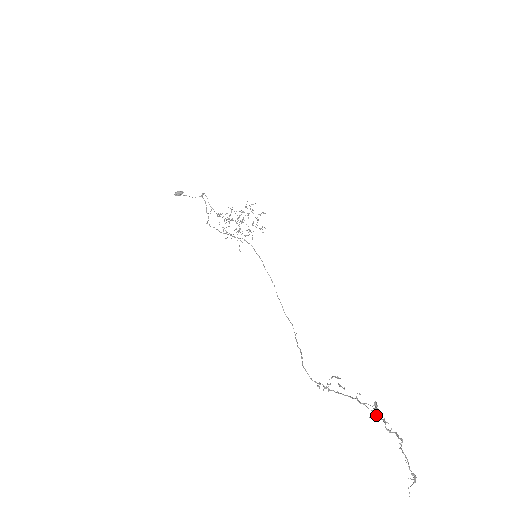
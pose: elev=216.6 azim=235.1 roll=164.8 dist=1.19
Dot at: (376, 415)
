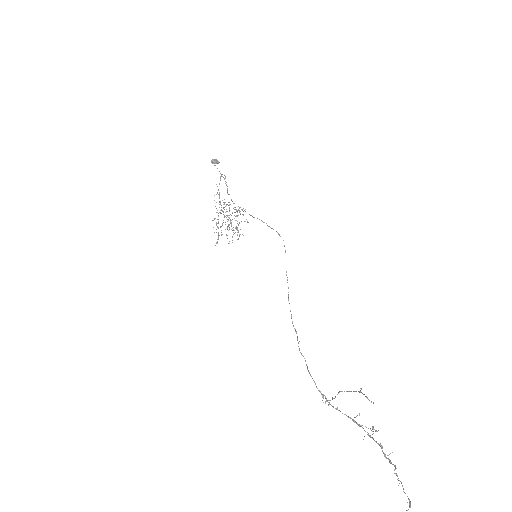
Dot at: (373, 438)
